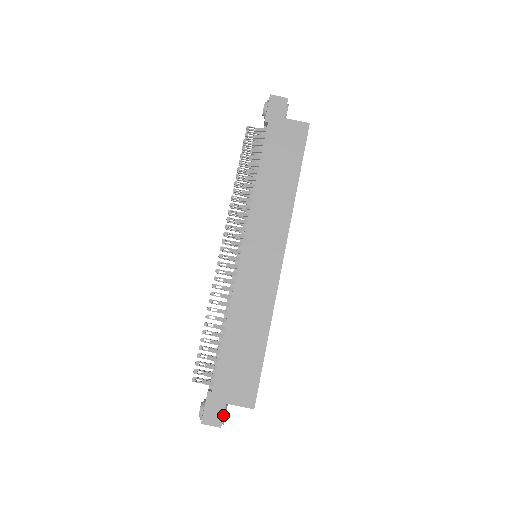
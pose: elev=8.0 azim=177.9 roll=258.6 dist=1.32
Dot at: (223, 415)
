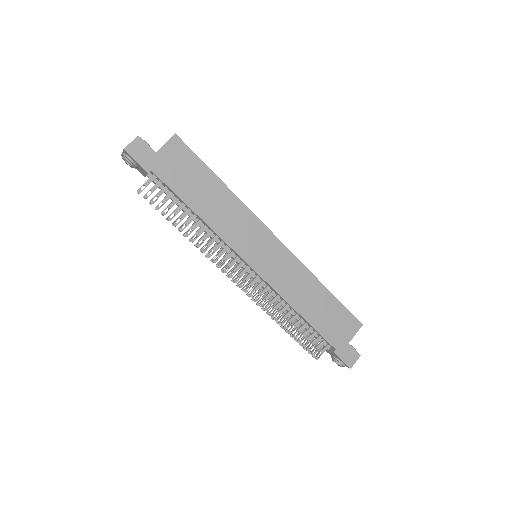
Dot at: (354, 350)
